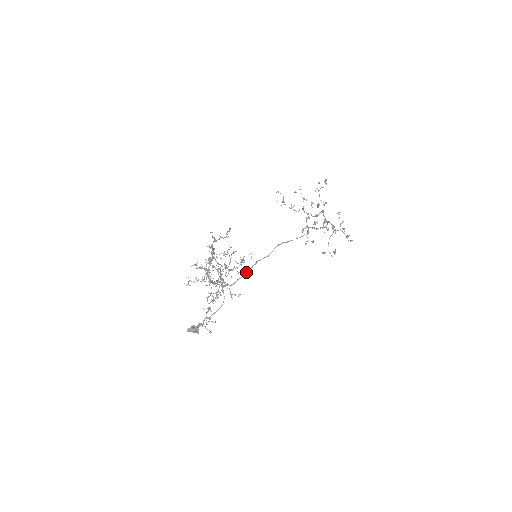
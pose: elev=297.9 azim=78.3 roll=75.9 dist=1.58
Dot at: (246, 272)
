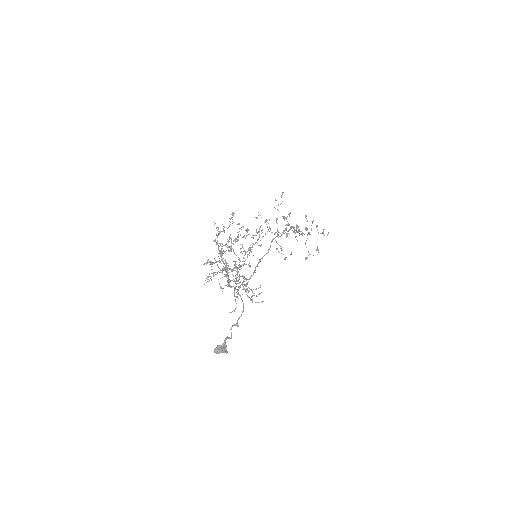
Dot at: (255, 269)
